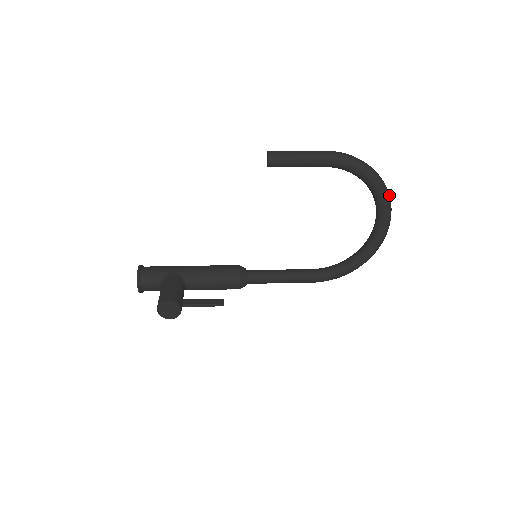
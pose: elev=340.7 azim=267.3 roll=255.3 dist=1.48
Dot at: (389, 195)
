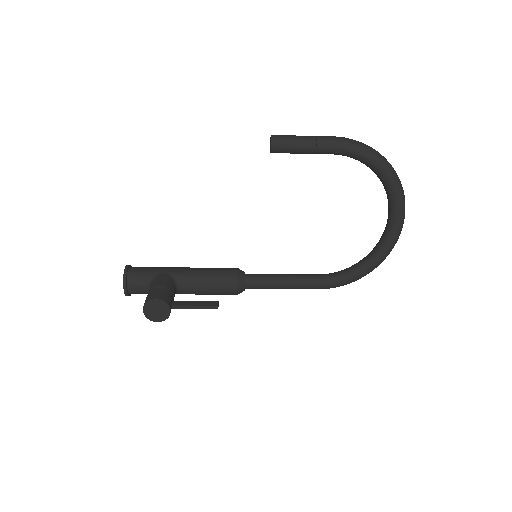
Dot at: occluded
